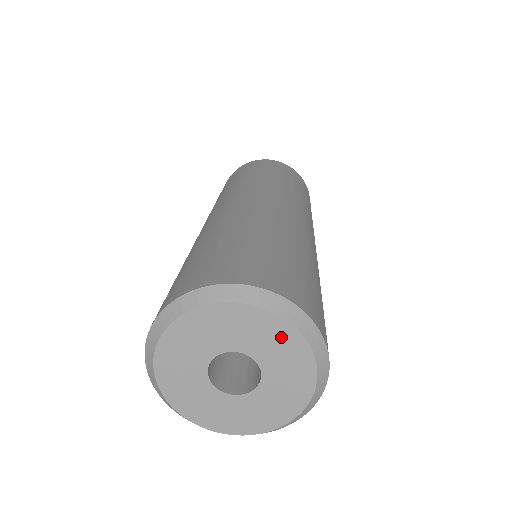
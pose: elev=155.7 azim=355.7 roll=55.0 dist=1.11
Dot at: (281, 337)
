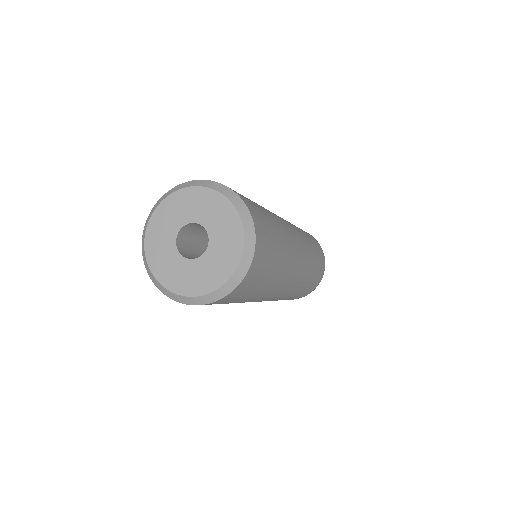
Dot at: (216, 204)
